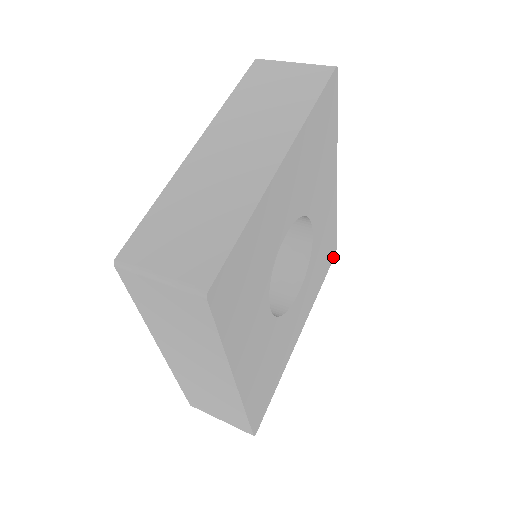
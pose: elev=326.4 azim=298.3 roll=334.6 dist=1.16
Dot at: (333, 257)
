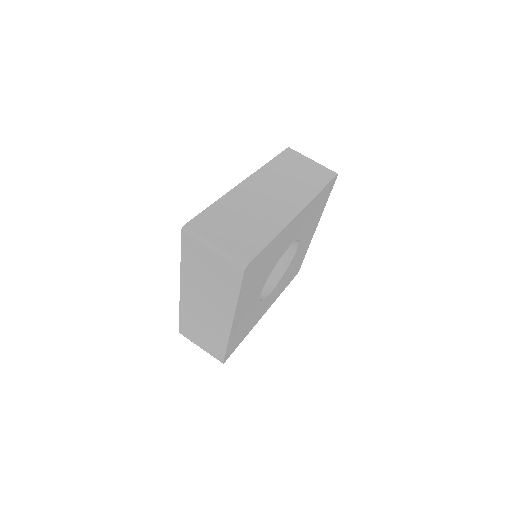
Dot at: (335, 179)
